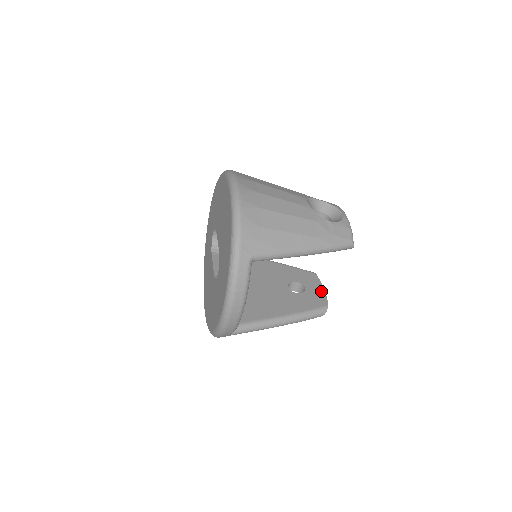
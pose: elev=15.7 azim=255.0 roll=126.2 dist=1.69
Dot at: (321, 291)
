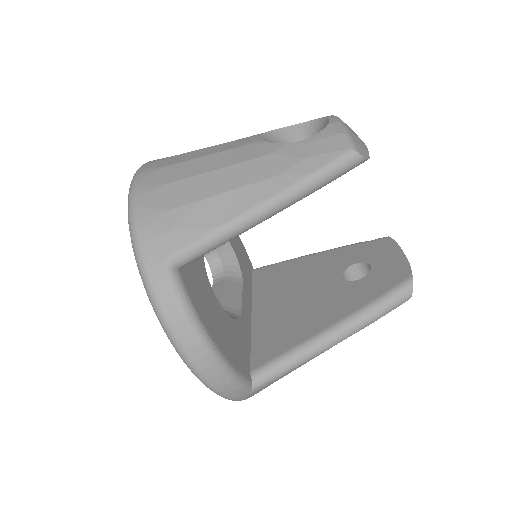
Dot at: (398, 259)
